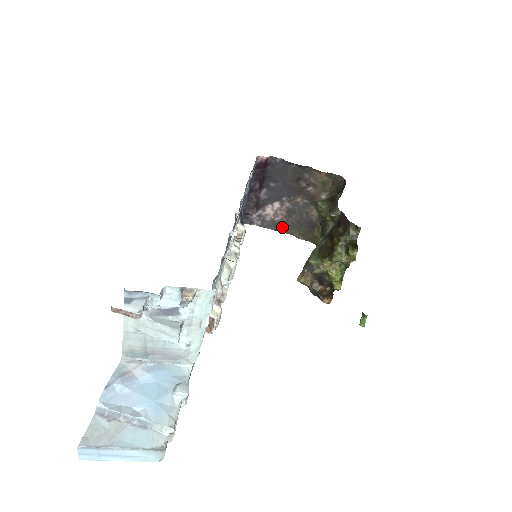
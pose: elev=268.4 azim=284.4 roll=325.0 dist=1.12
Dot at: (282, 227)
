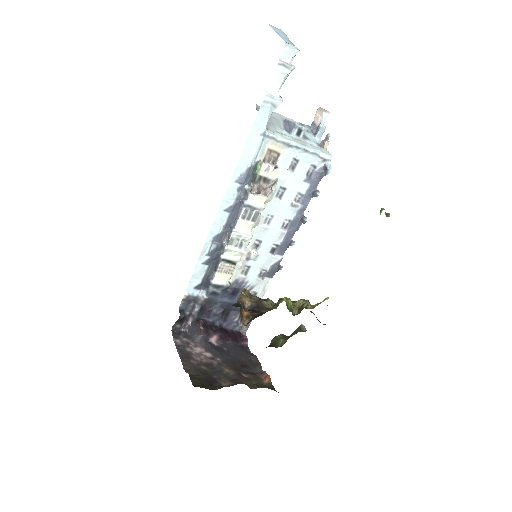
Dot at: (188, 362)
